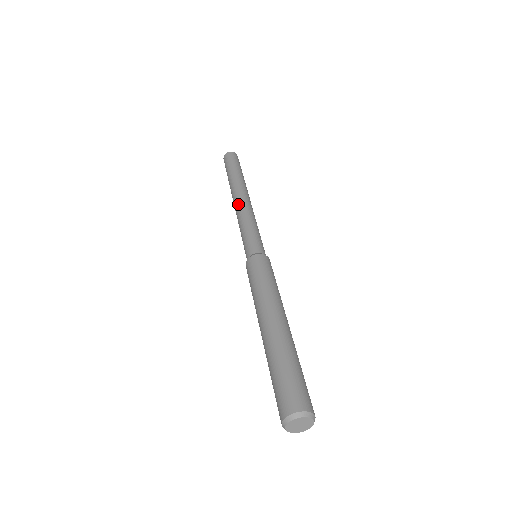
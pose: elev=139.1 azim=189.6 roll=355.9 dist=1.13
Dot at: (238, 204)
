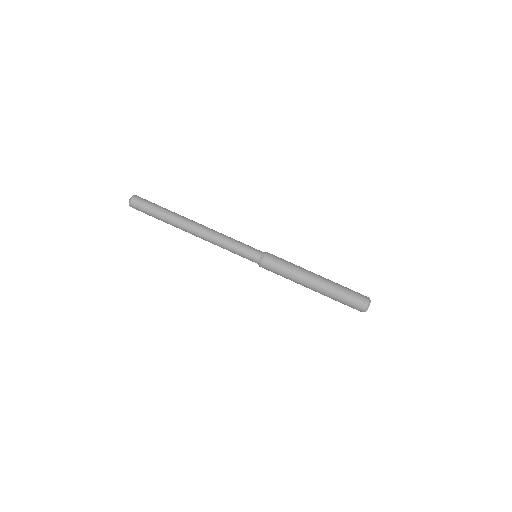
Dot at: (205, 233)
